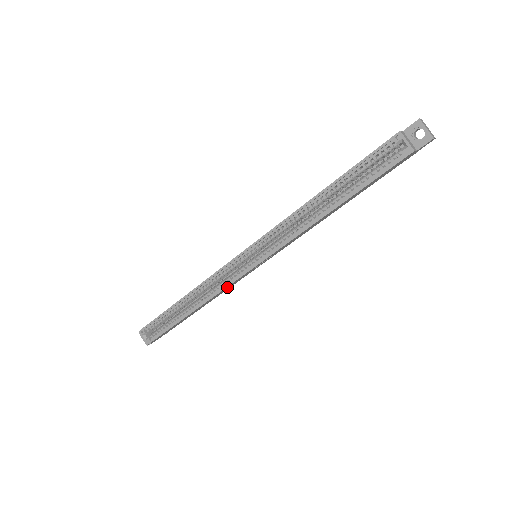
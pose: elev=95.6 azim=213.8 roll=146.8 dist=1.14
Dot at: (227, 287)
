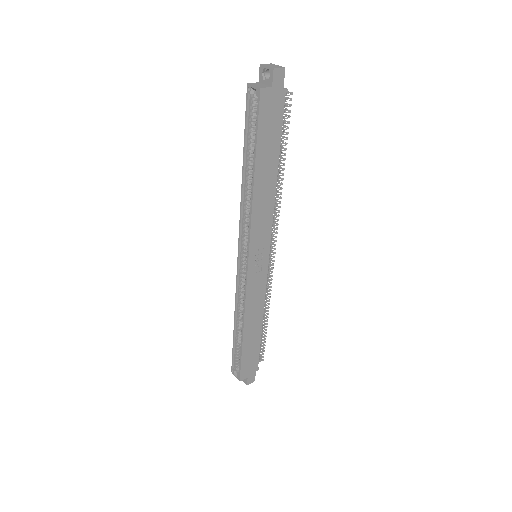
Dot at: (250, 295)
